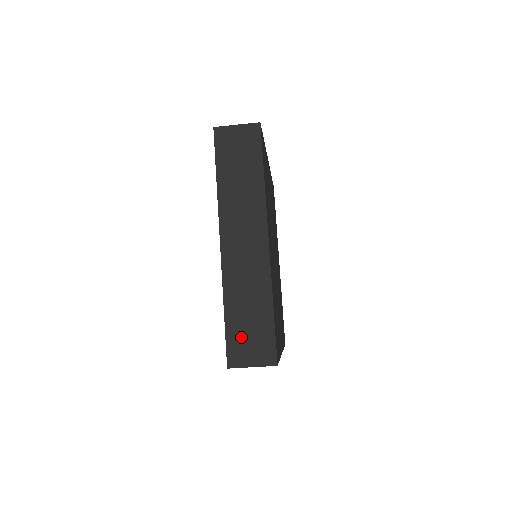
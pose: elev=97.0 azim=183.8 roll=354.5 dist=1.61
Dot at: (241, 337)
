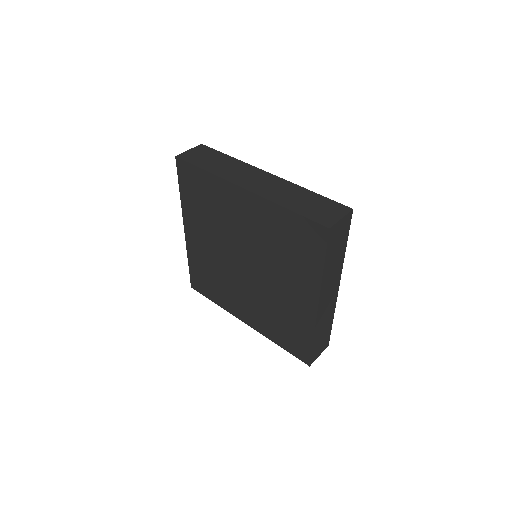
Dot at: (315, 212)
